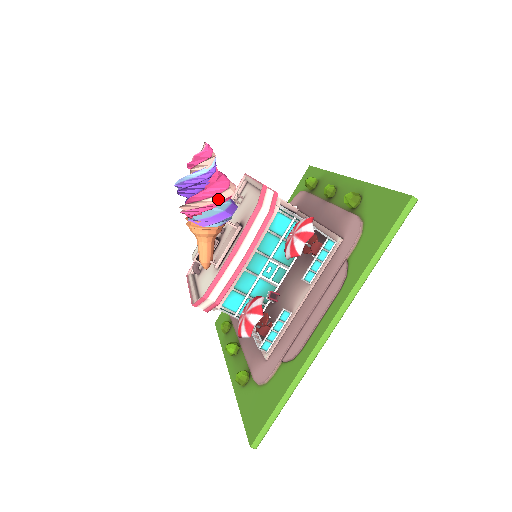
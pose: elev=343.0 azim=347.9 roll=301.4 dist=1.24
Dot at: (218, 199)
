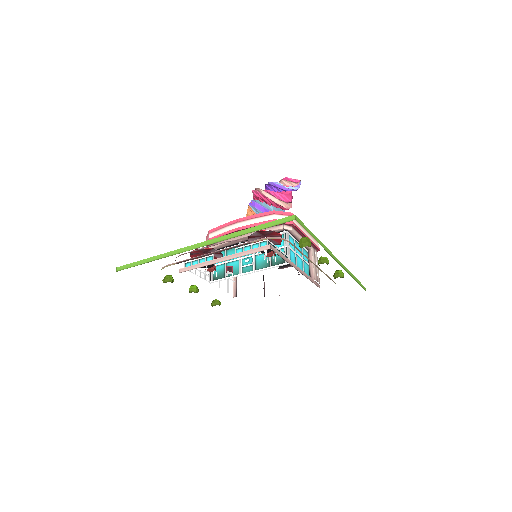
Dot at: (265, 194)
